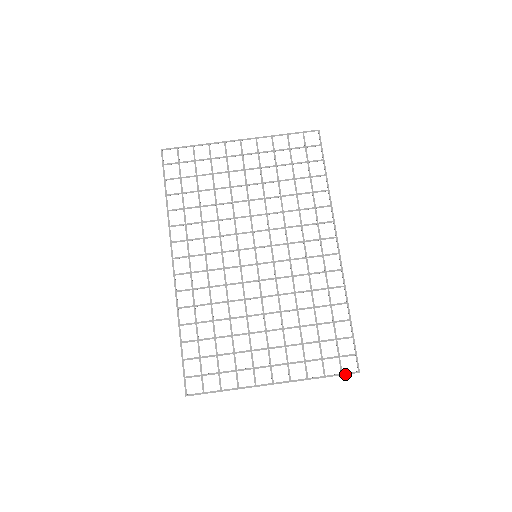
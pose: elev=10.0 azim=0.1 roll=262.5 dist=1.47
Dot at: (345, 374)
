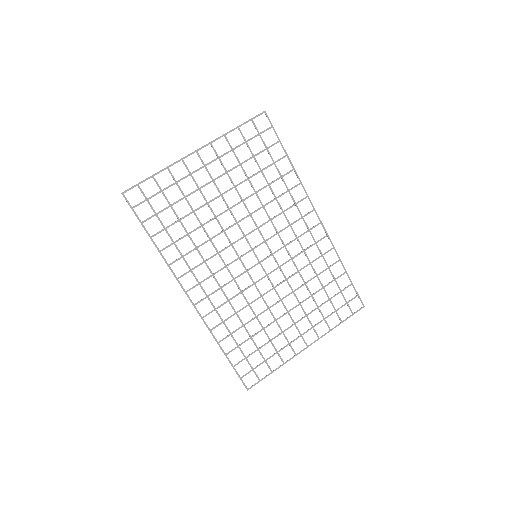
Dot at: occluded
